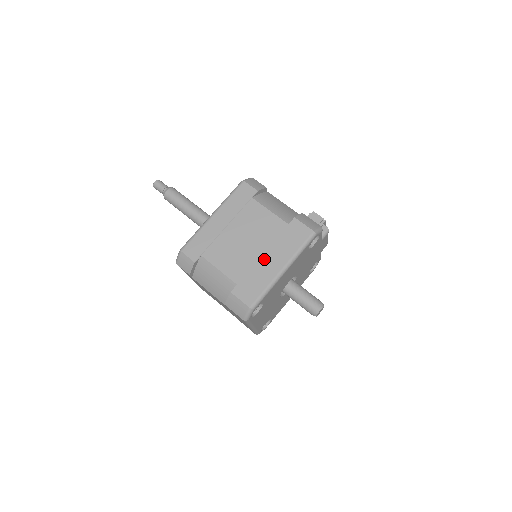
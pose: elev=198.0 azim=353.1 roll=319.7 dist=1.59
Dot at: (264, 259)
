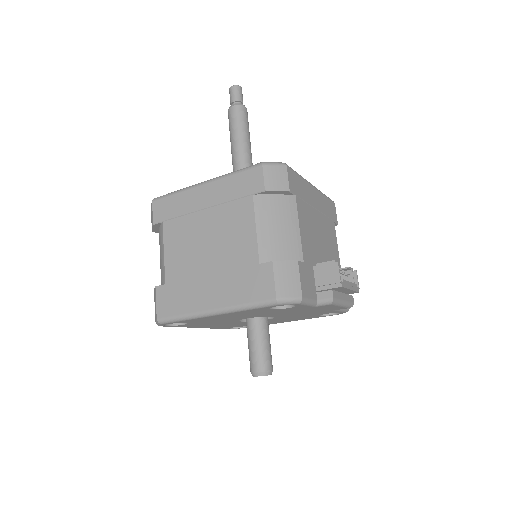
Dot at: (206, 281)
